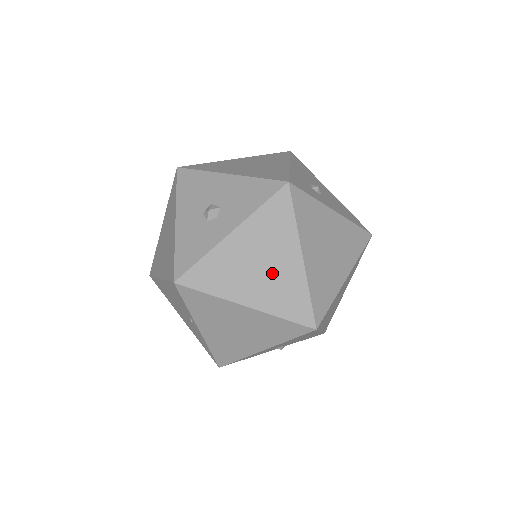
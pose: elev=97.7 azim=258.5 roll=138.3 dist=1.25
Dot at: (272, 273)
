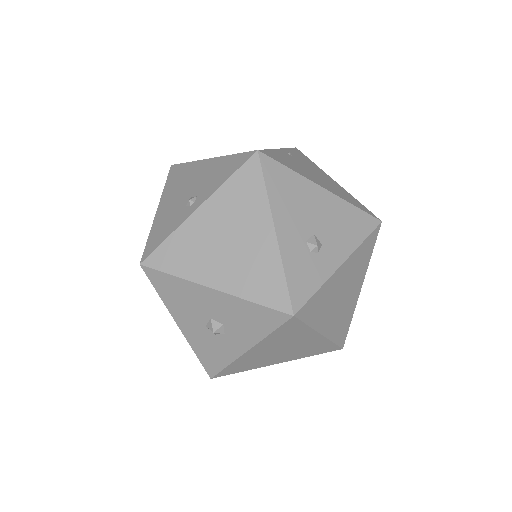
Dot at: (295, 349)
